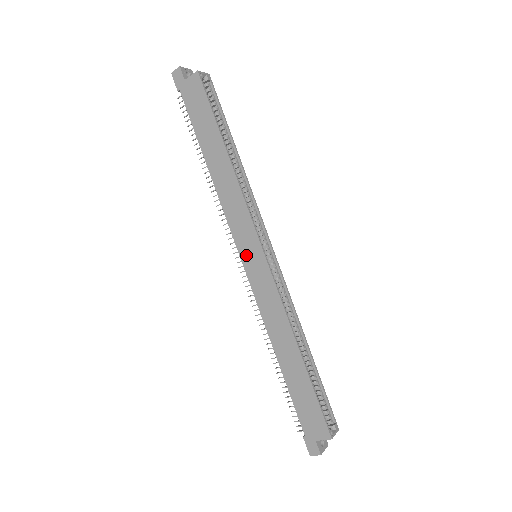
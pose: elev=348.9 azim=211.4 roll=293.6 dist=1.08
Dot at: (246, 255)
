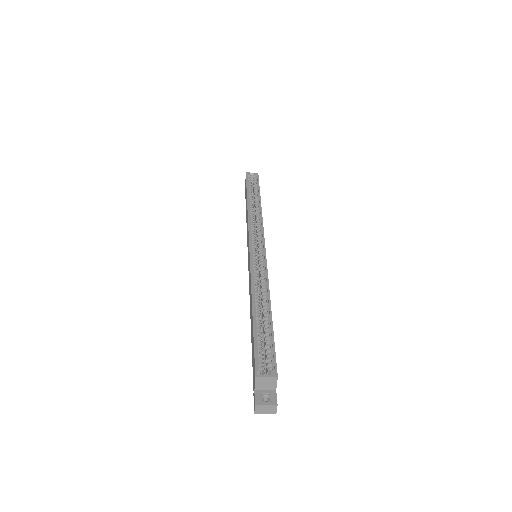
Dot at: (248, 257)
